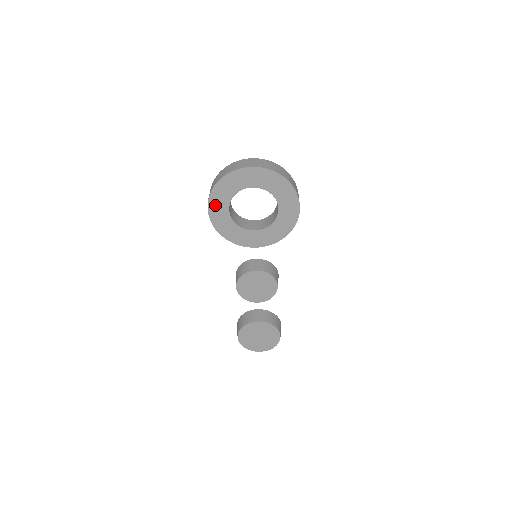
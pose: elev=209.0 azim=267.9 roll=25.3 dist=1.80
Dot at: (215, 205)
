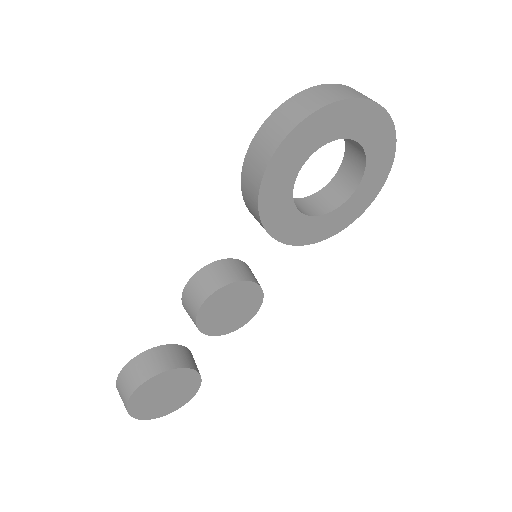
Dot at: (295, 143)
